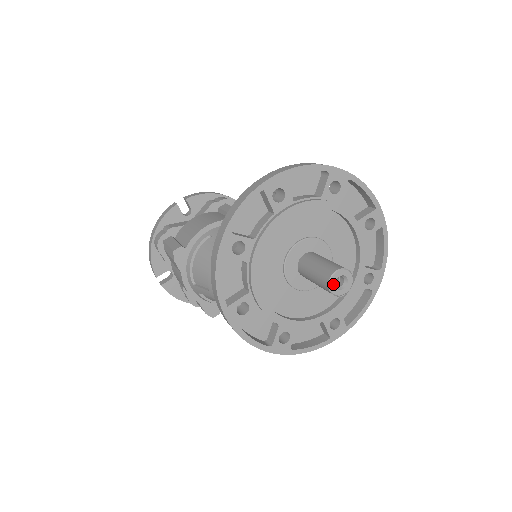
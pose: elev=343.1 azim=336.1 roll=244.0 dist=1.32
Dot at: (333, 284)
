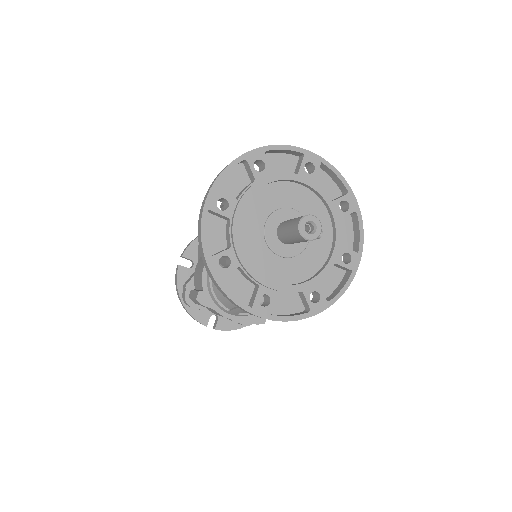
Dot at: (305, 233)
